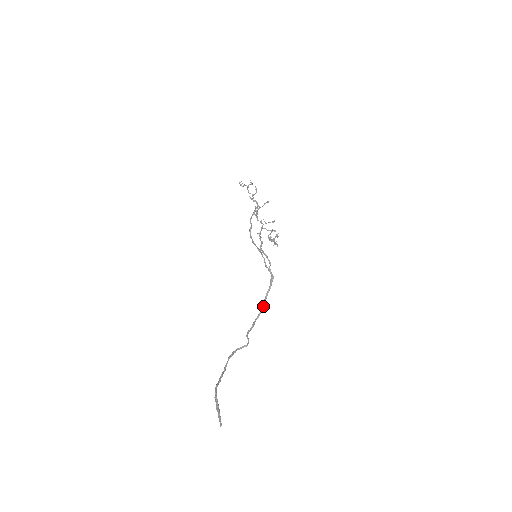
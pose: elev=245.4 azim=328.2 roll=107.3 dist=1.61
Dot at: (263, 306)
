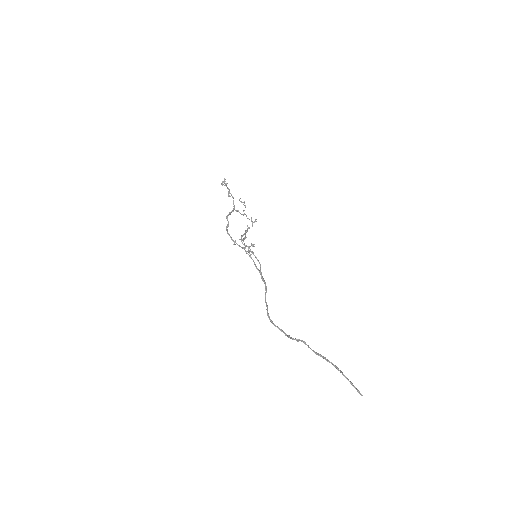
Dot at: occluded
